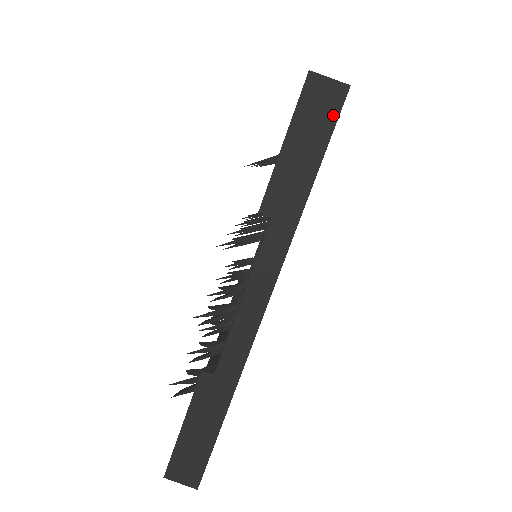
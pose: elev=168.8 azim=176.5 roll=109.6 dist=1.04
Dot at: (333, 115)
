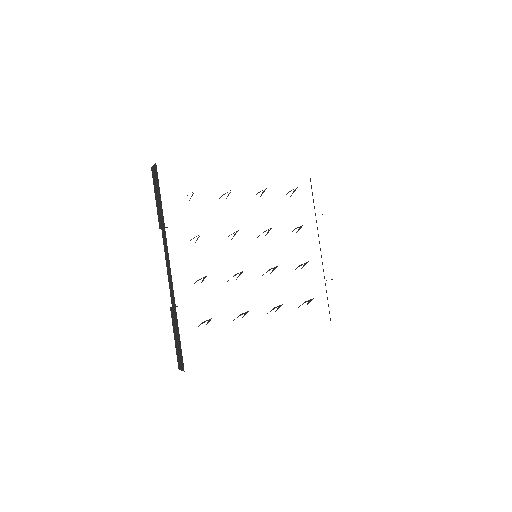
Dot at: (157, 177)
